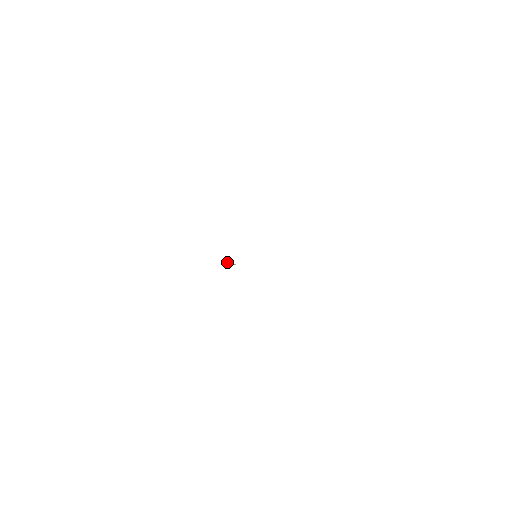
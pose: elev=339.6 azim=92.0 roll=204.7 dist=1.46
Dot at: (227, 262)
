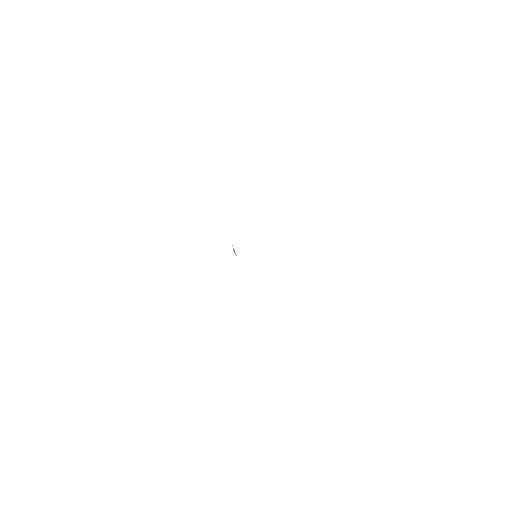
Dot at: (233, 249)
